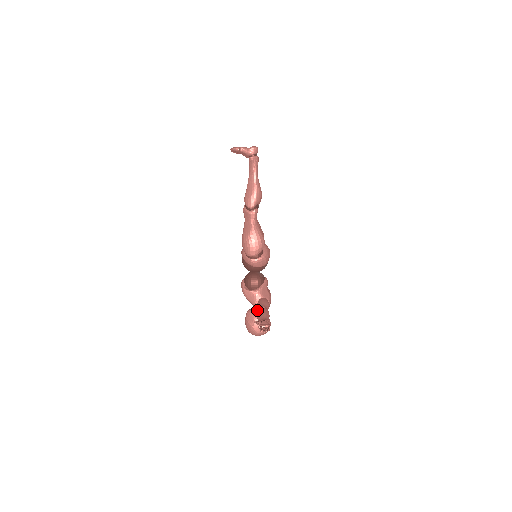
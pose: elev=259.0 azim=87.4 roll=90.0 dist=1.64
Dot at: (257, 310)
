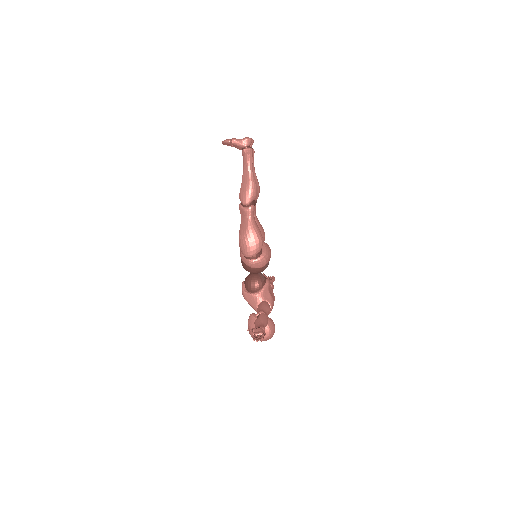
Dot at: occluded
